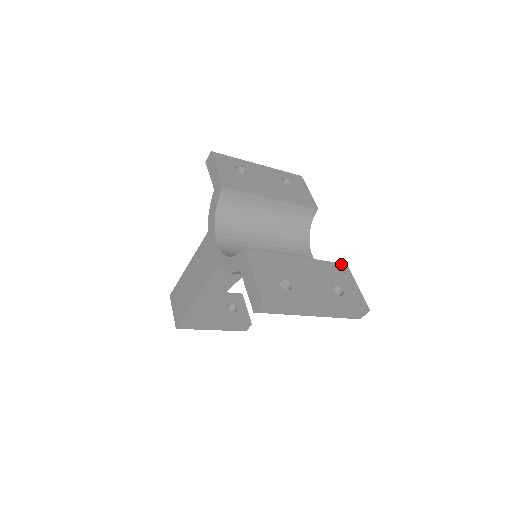
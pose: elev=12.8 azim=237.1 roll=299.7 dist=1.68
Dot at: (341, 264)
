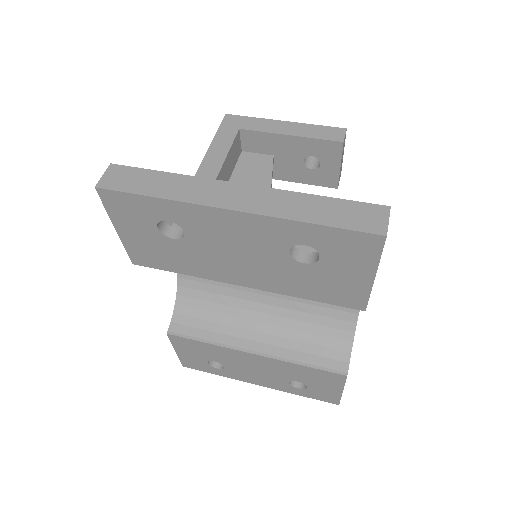
Dot at: (333, 374)
